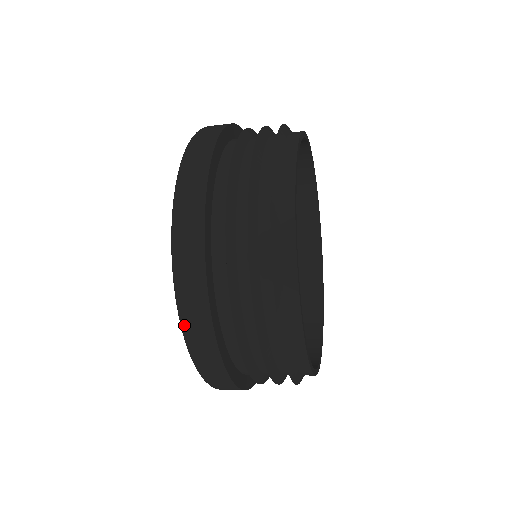
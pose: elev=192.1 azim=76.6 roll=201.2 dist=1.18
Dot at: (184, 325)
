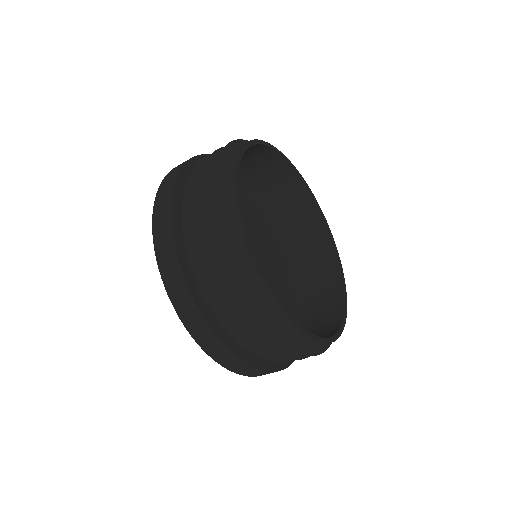
Dot at: (169, 294)
